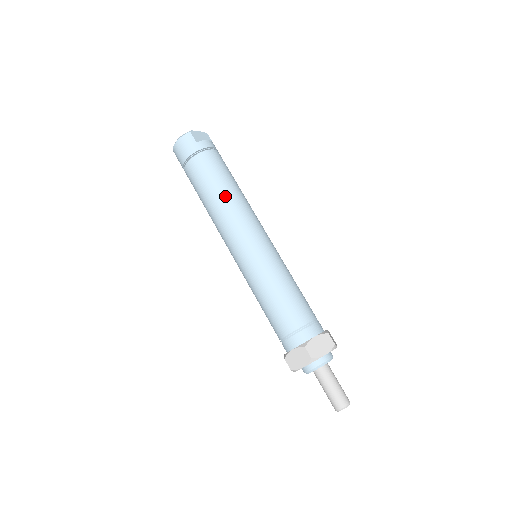
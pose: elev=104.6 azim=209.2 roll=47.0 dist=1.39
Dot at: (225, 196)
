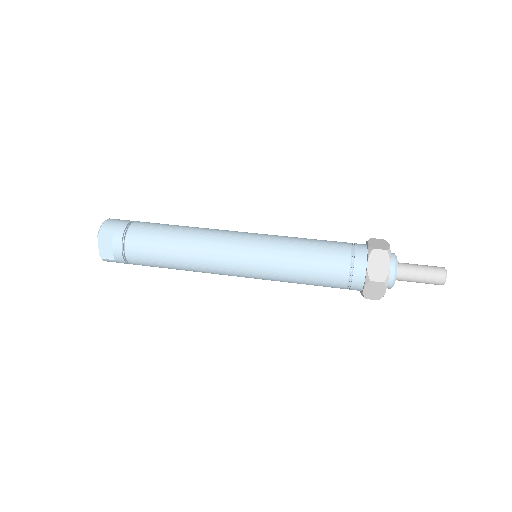
Dot at: occluded
